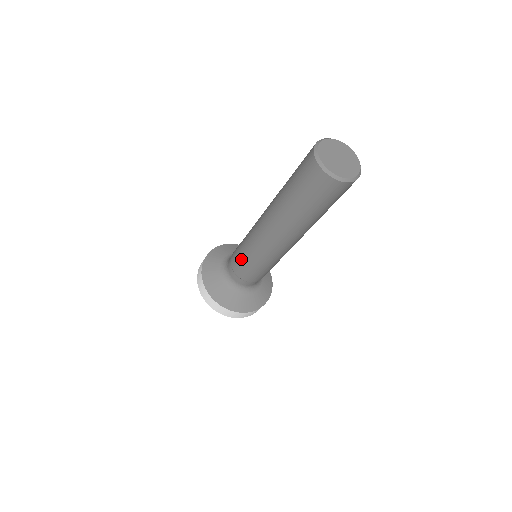
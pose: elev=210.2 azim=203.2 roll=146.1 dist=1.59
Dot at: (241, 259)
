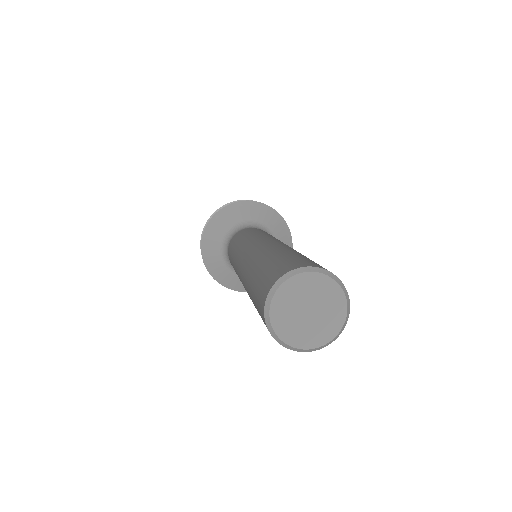
Dot at: occluded
